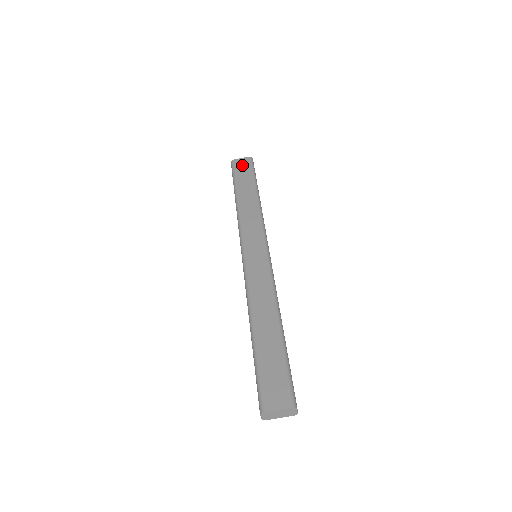
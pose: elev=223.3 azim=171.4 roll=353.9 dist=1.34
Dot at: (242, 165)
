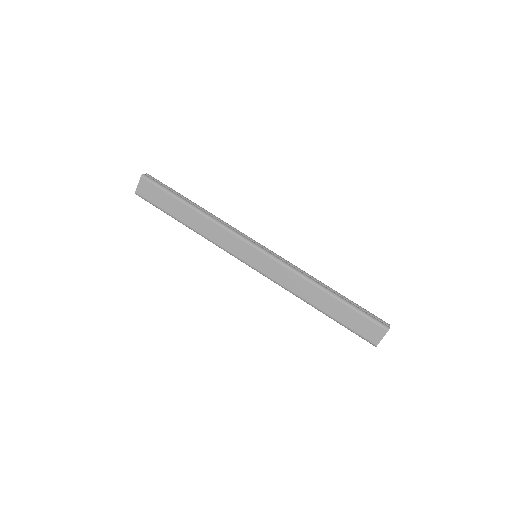
Dot at: (148, 191)
